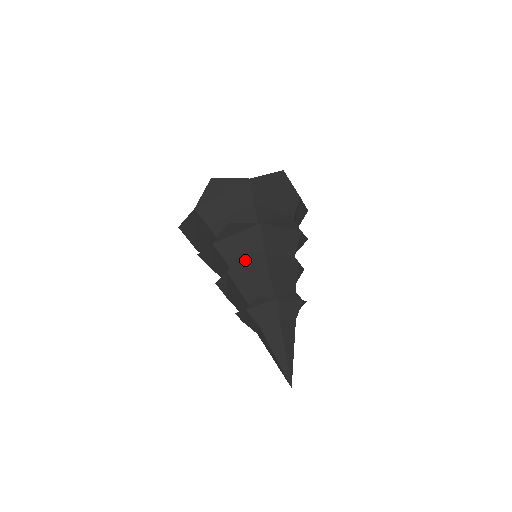
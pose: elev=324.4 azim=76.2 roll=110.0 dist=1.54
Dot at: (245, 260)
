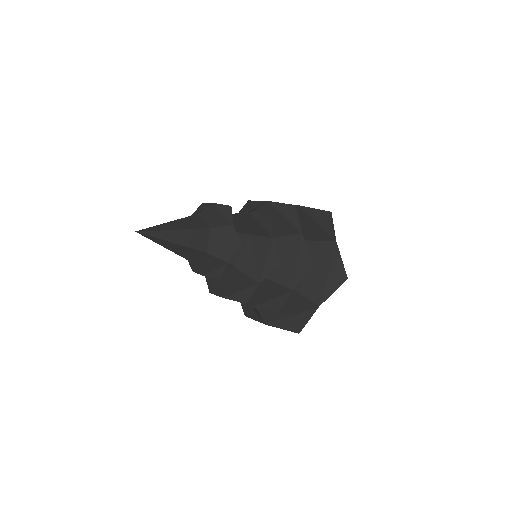
Dot at: occluded
